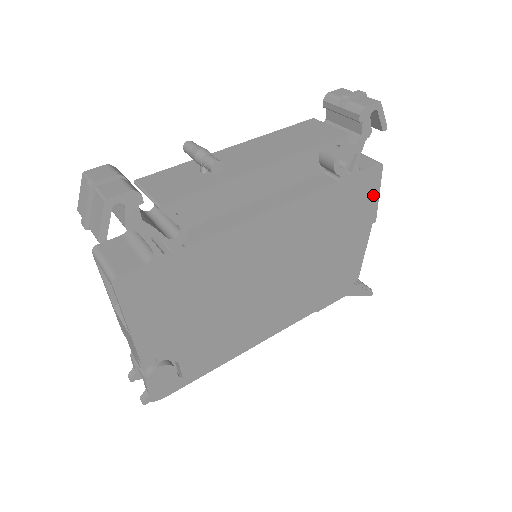
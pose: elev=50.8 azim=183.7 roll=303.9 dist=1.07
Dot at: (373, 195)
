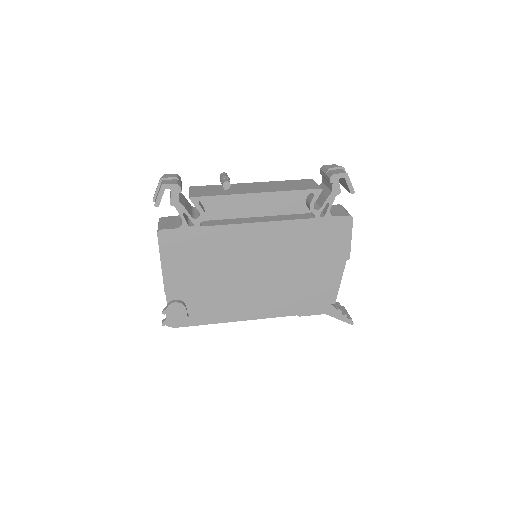
Dot at: (346, 238)
